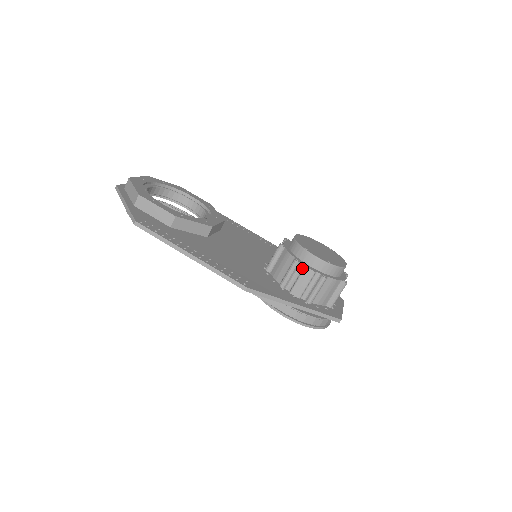
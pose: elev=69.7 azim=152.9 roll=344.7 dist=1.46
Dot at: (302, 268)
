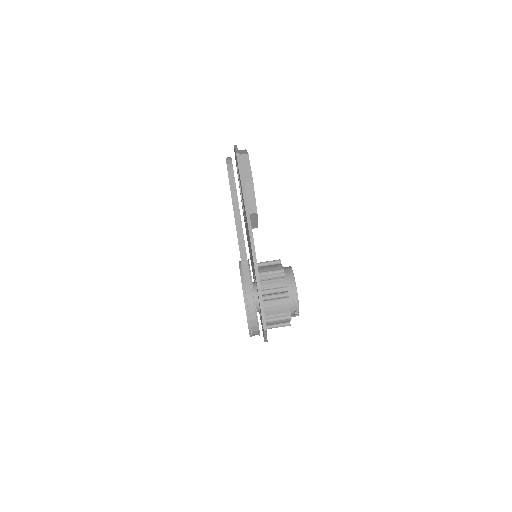
Dot at: (282, 277)
